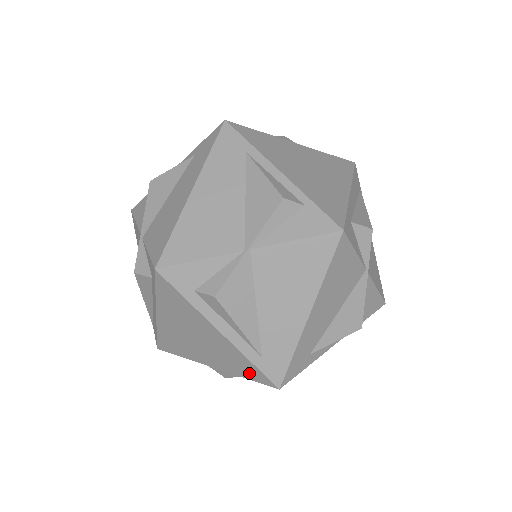
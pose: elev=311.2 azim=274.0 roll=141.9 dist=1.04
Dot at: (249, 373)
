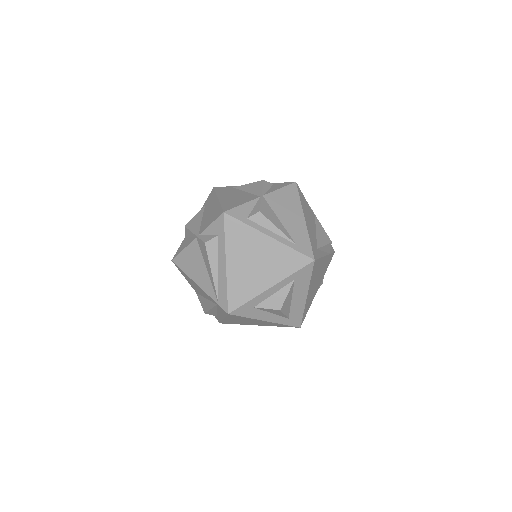
Dot at: (294, 264)
